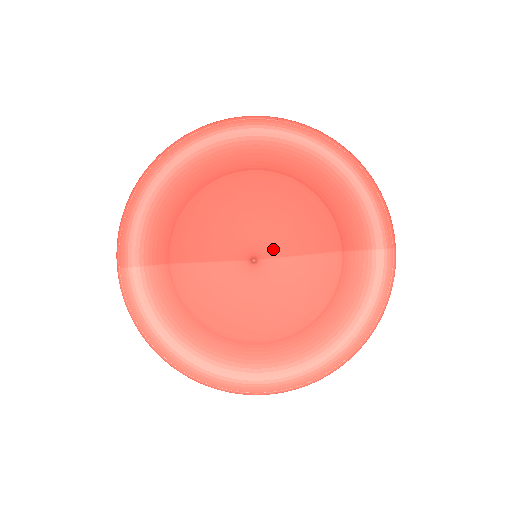
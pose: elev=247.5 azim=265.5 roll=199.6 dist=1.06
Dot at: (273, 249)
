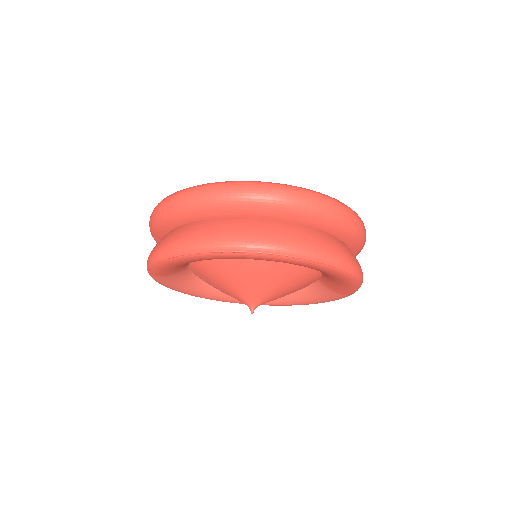
Dot at: (268, 301)
